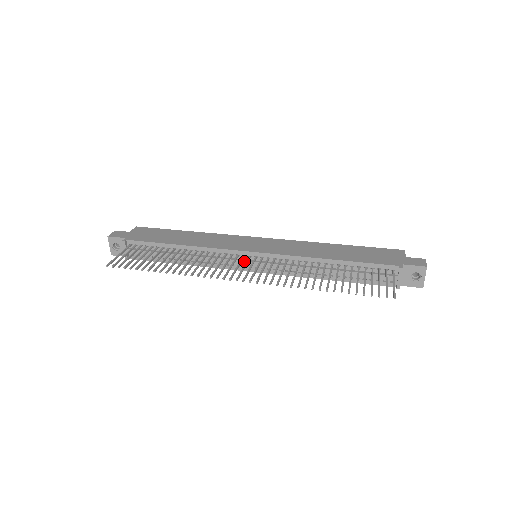
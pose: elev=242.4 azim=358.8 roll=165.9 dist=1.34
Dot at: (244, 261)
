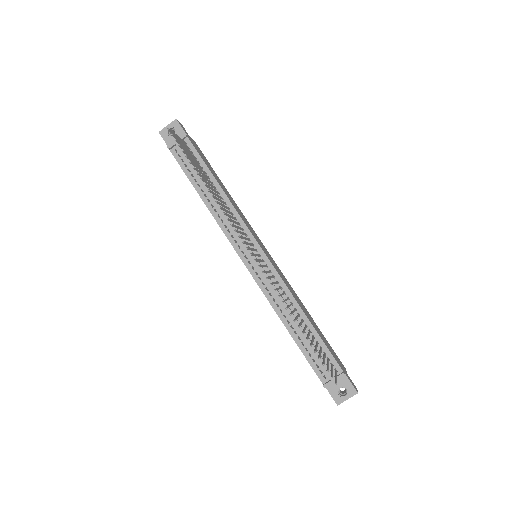
Dot at: occluded
